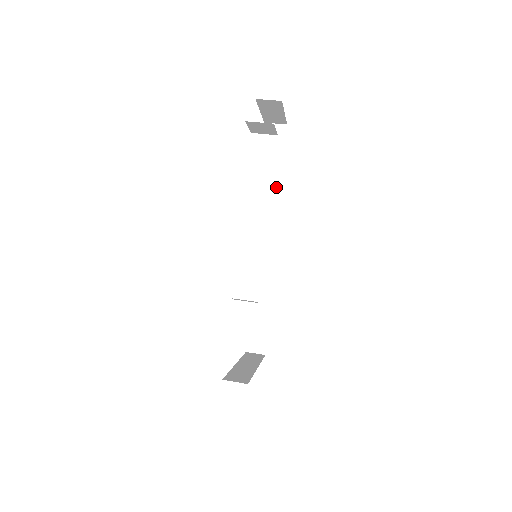
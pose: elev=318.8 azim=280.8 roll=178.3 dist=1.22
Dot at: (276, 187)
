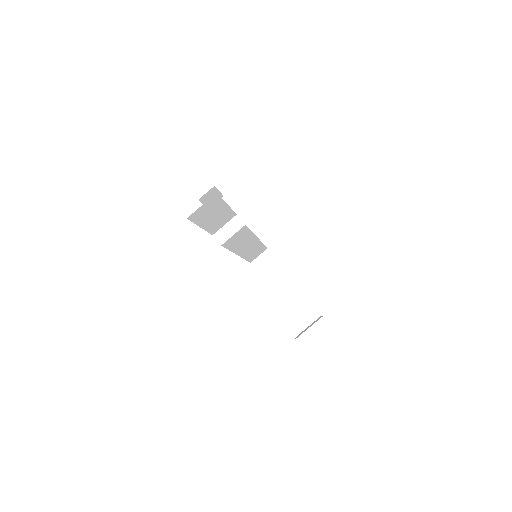
Dot at: (244, 227)
